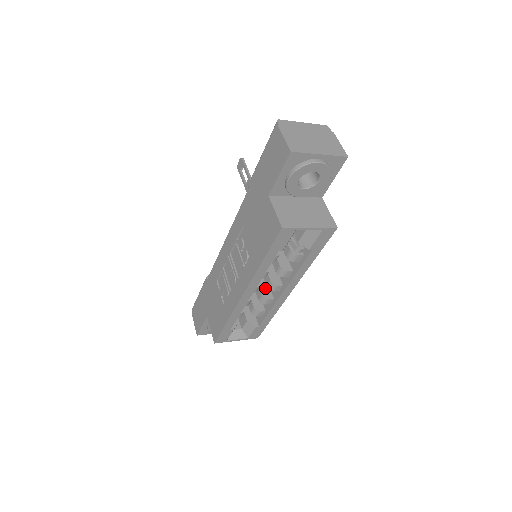
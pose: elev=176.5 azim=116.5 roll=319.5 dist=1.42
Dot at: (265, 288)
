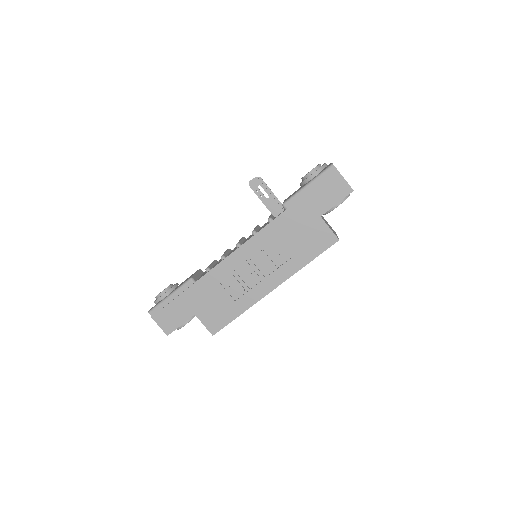
Dot at: occluded
